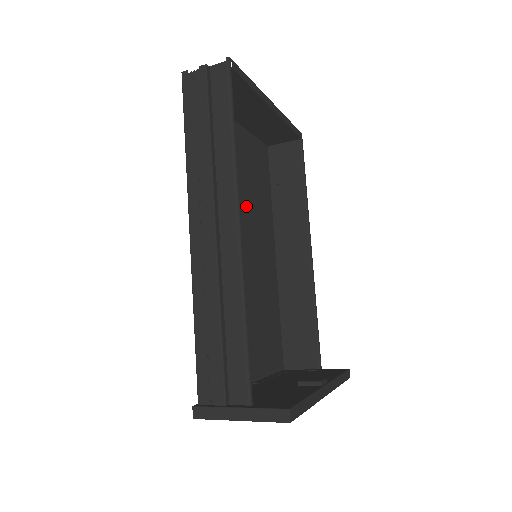
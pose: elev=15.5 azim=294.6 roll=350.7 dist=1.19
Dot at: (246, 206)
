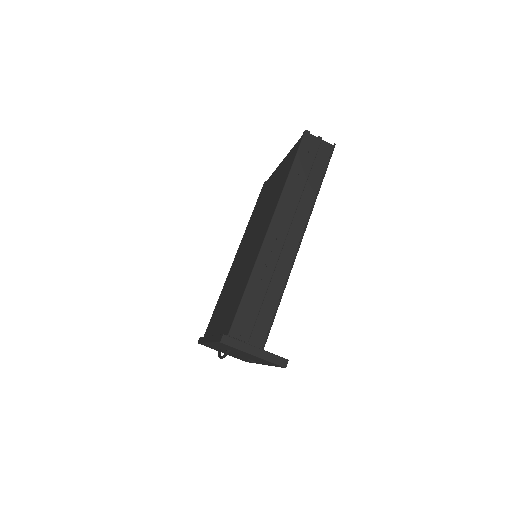
Dot at: (257, 219)
